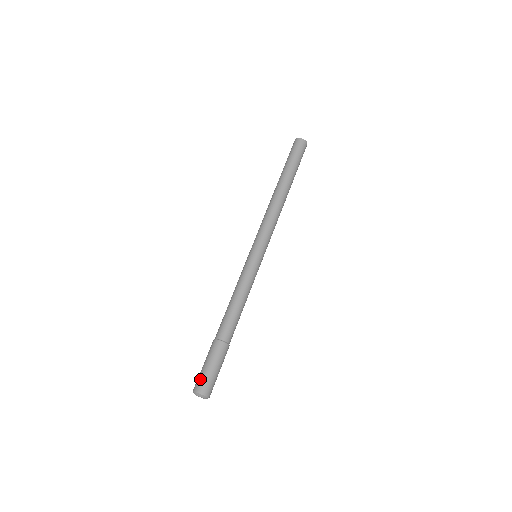
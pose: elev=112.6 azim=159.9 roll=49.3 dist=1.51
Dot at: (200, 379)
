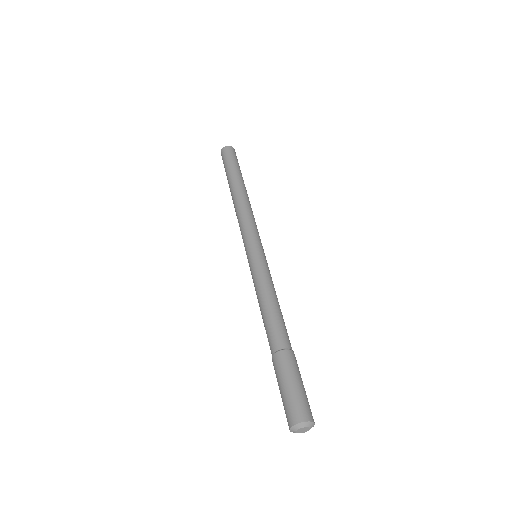
Dot at: (301, 402)
